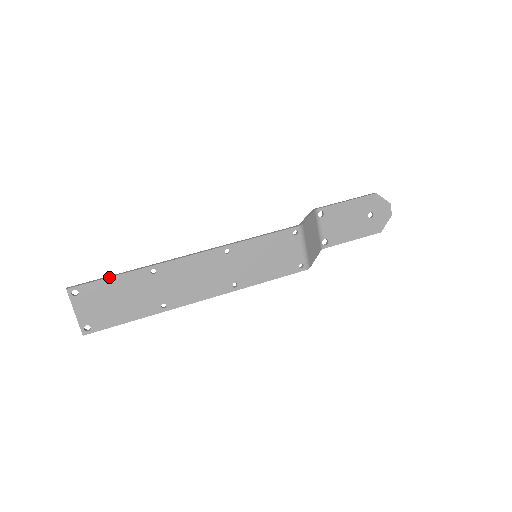
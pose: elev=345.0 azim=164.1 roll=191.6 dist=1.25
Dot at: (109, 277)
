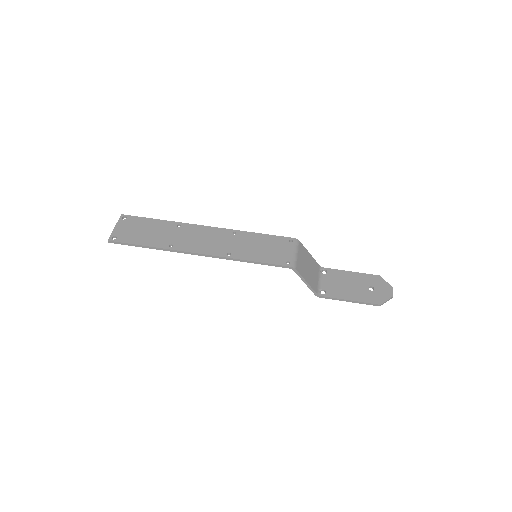
Dot at: (150, 218)
